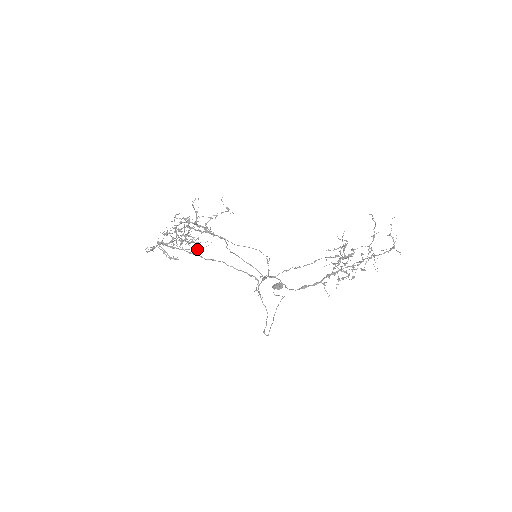
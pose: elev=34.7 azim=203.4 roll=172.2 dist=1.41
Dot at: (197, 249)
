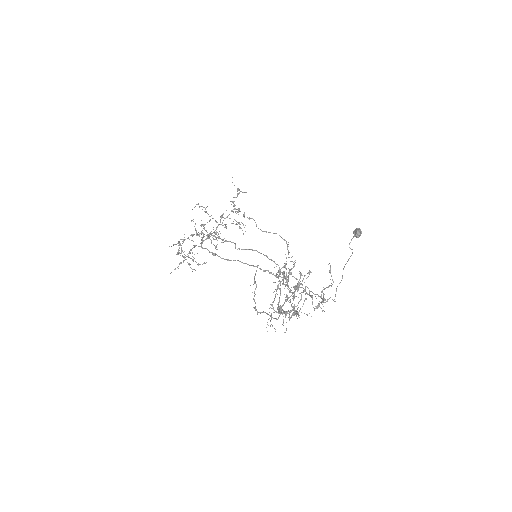
Dot at: occluded
